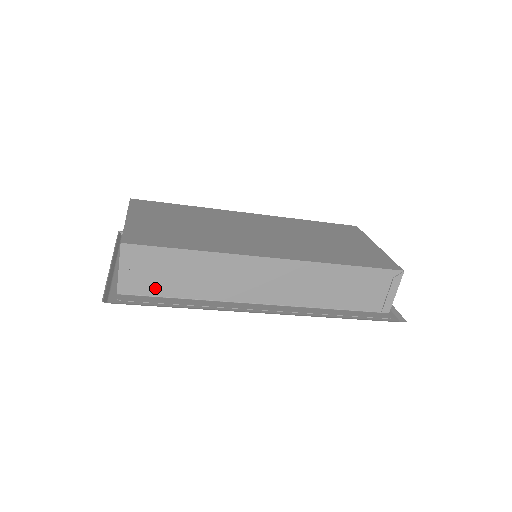
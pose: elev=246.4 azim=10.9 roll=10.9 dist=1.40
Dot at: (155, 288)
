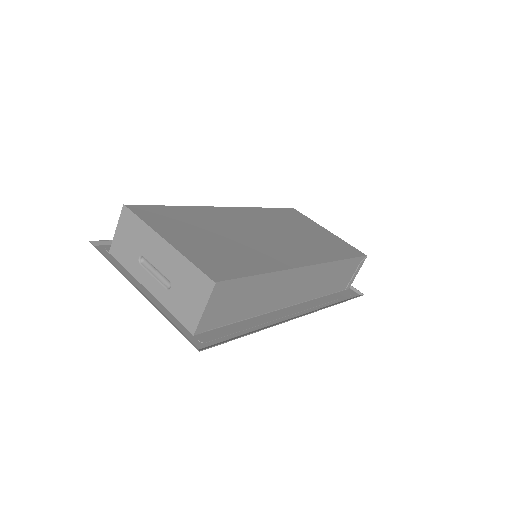
Dot at: (224, 318)
